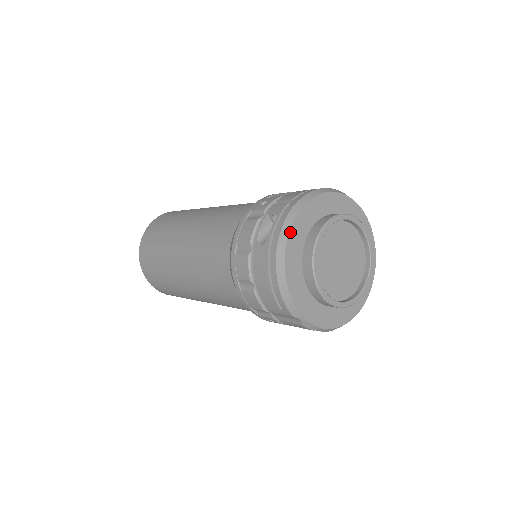
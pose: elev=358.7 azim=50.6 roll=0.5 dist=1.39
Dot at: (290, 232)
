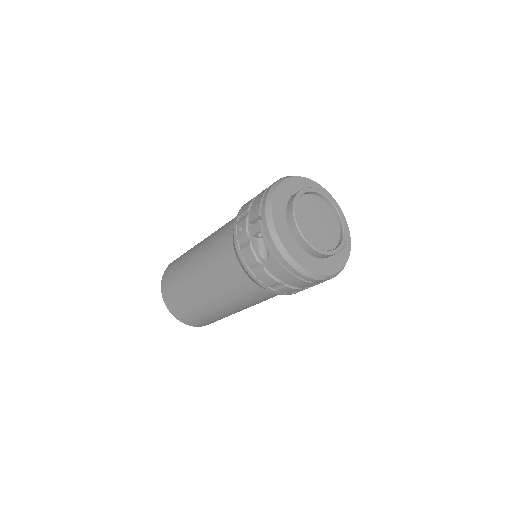
Dot at: (280, 239)
